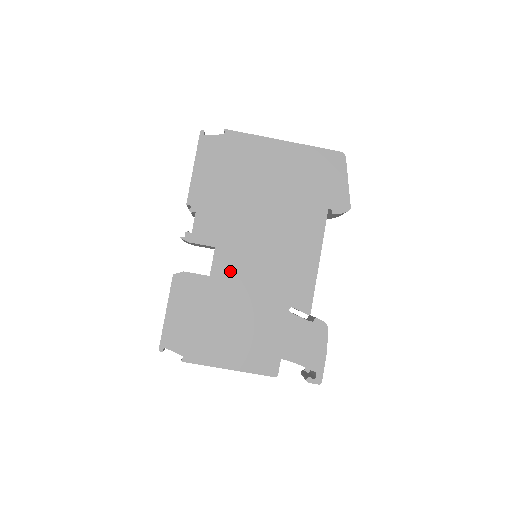
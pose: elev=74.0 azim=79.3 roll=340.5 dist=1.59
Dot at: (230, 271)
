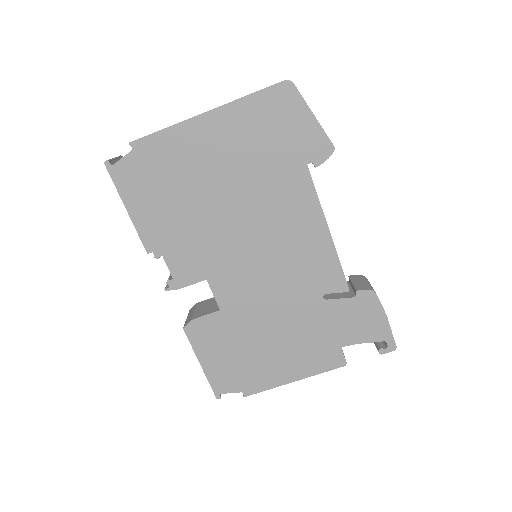
Dot at: (237, 294)
